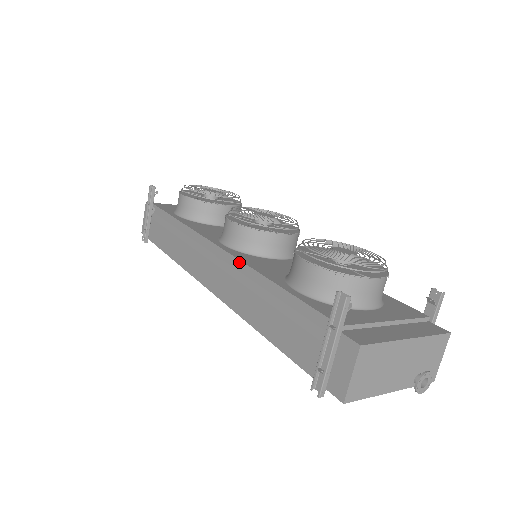
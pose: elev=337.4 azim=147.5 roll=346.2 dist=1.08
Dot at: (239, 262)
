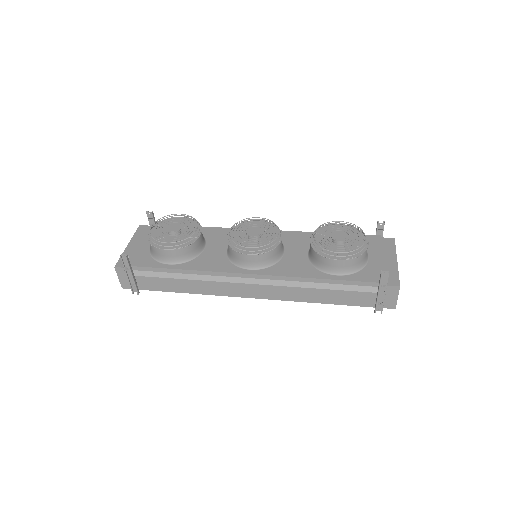
Dot at: (283, 277)
